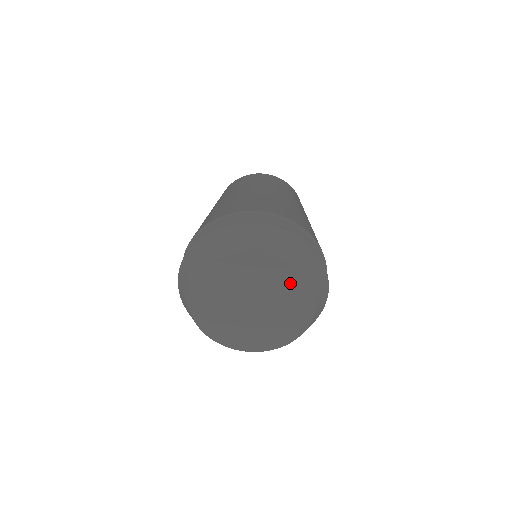
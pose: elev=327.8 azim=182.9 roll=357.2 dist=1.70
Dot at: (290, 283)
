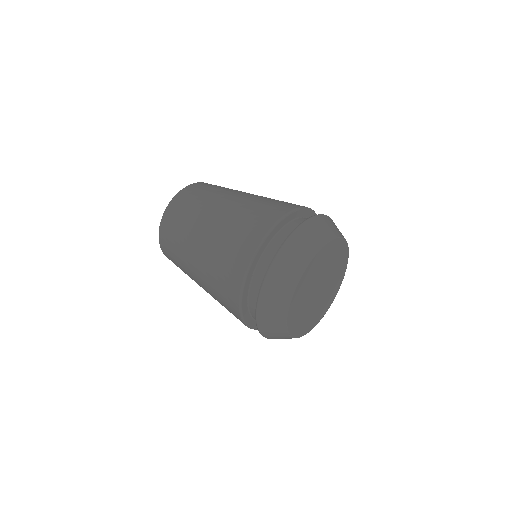
Dot at: (341, 270)
